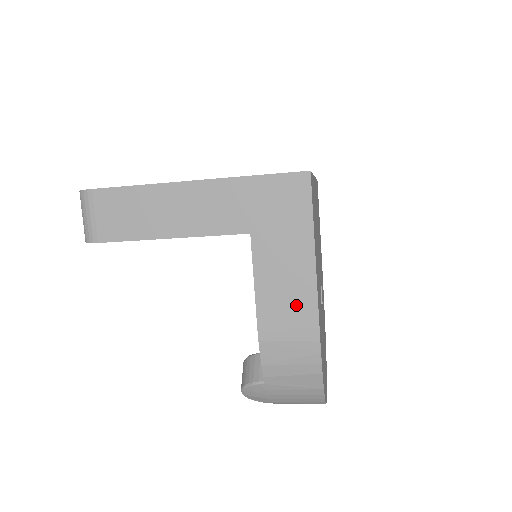
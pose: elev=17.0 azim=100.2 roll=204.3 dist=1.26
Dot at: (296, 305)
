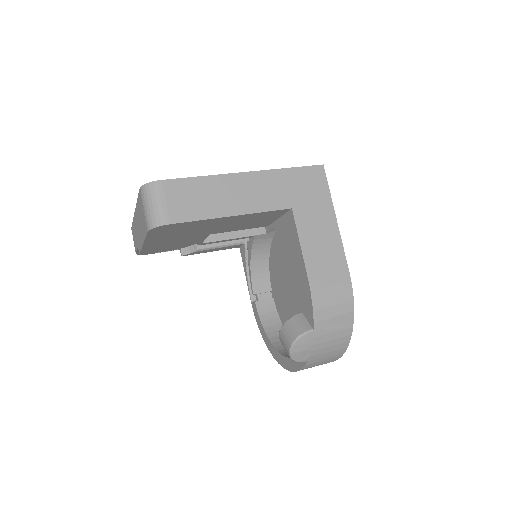
Dot at: (331, 257)
